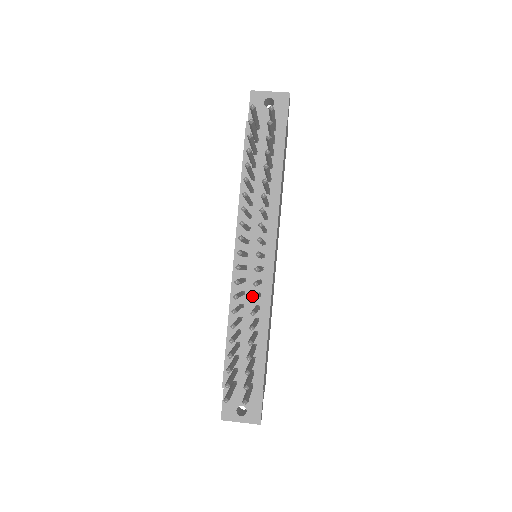
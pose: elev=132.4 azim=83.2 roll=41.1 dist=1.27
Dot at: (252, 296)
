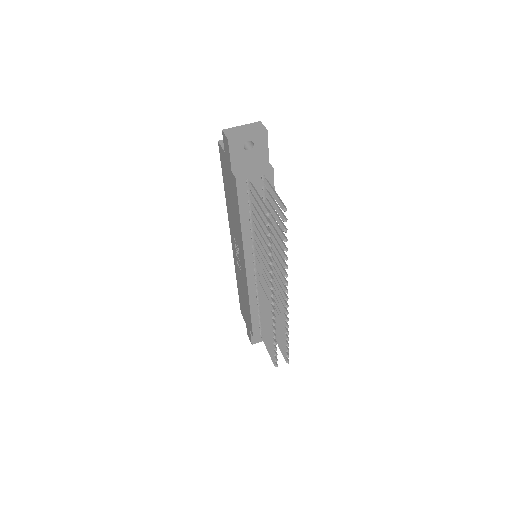
Dot at: occluded
